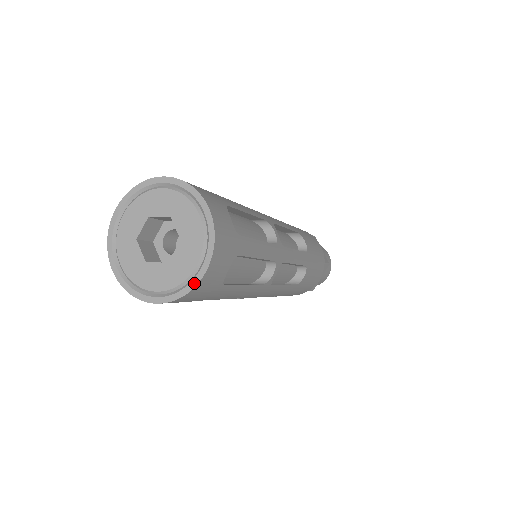
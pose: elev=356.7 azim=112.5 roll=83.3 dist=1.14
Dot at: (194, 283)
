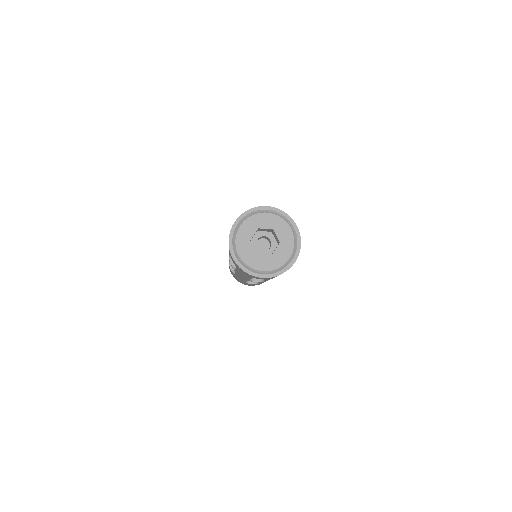
Dot at: (289, 267)
